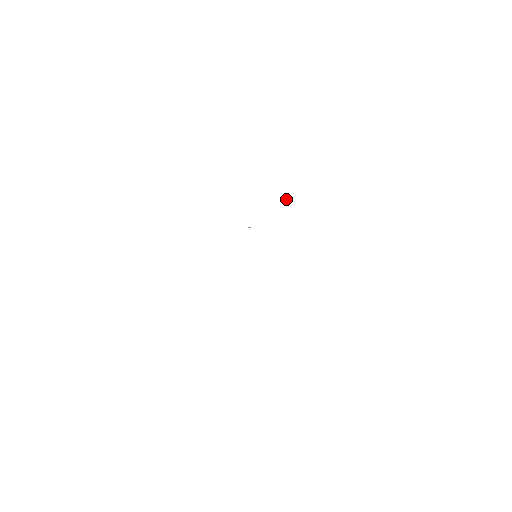
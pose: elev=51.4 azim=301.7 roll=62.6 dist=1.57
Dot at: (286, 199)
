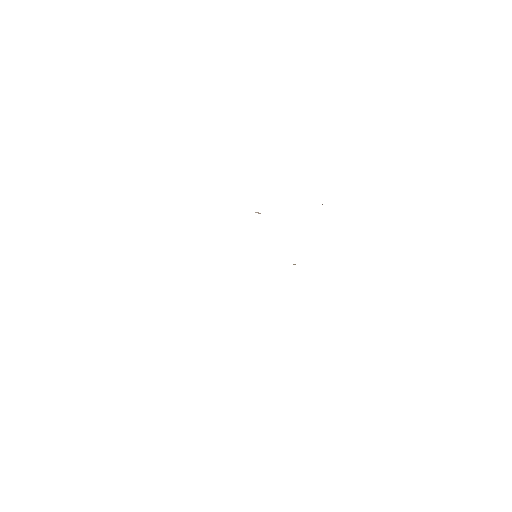
Dot at: occluded
